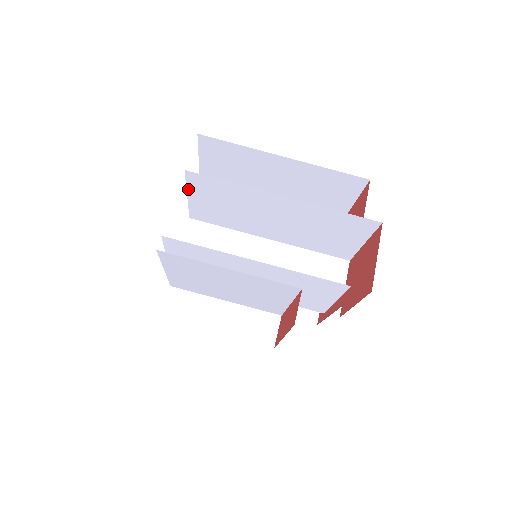
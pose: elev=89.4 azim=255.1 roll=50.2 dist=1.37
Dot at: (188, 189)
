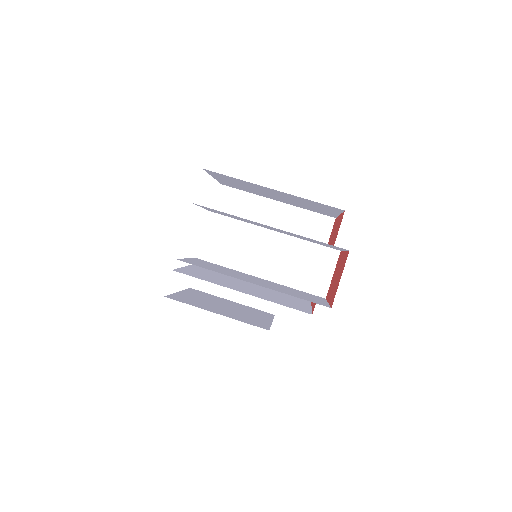
Dot at: (200, 206)
